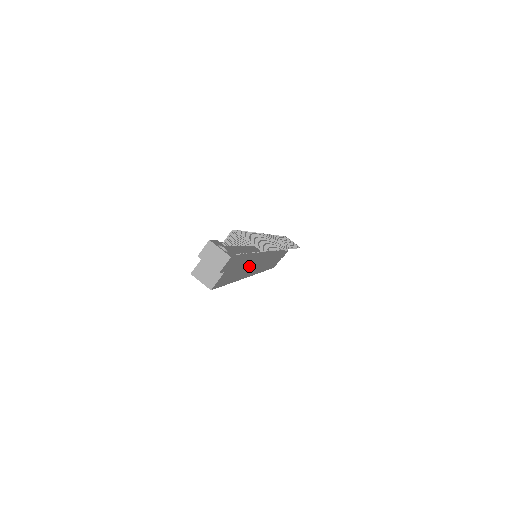
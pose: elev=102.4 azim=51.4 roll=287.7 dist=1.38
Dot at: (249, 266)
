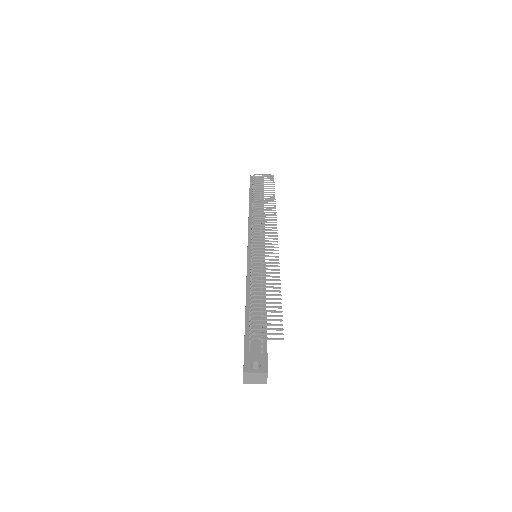
Dot at: occluded
